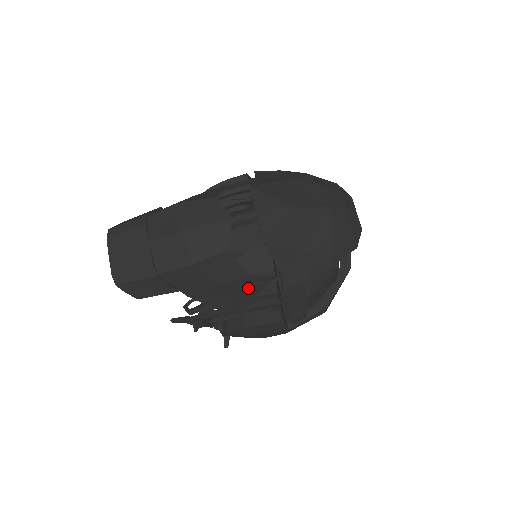
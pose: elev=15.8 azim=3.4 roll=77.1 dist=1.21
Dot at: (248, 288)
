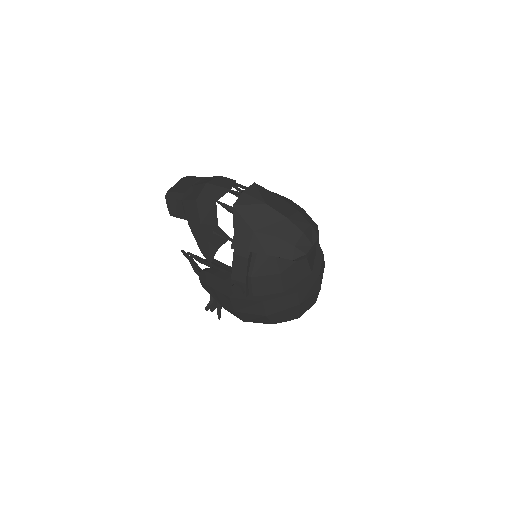
Dot at: (216, 238)
